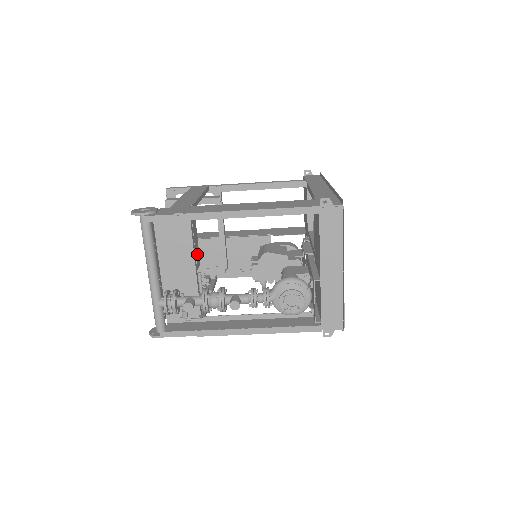
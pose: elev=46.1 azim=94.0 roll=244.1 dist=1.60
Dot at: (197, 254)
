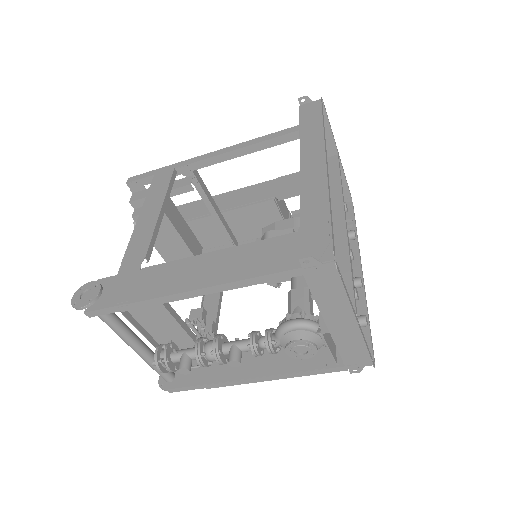
Dot at: (193, 245)
